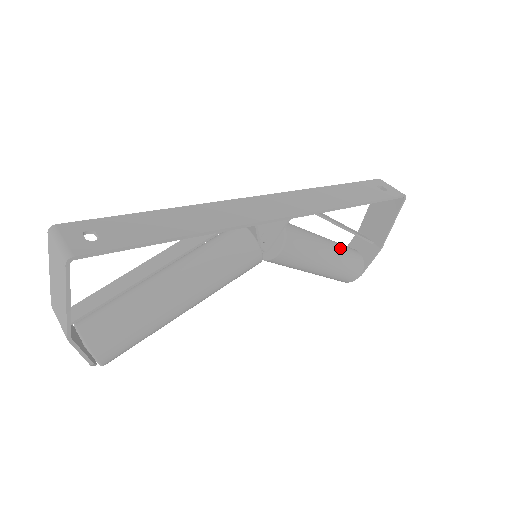
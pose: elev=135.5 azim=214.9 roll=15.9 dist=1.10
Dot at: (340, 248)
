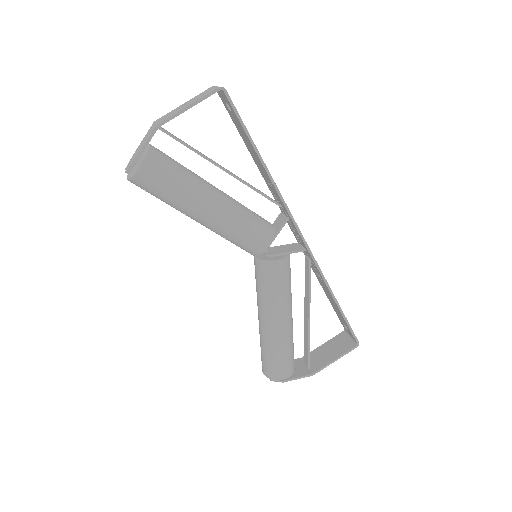
Dot at: occluded
